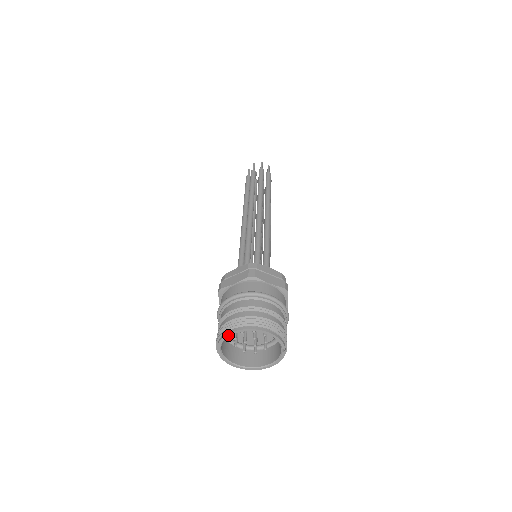
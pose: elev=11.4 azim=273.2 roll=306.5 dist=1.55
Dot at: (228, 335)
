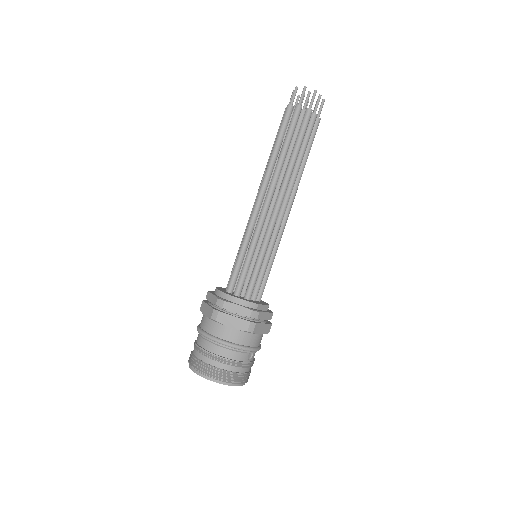
Dot at: (190, 367)
